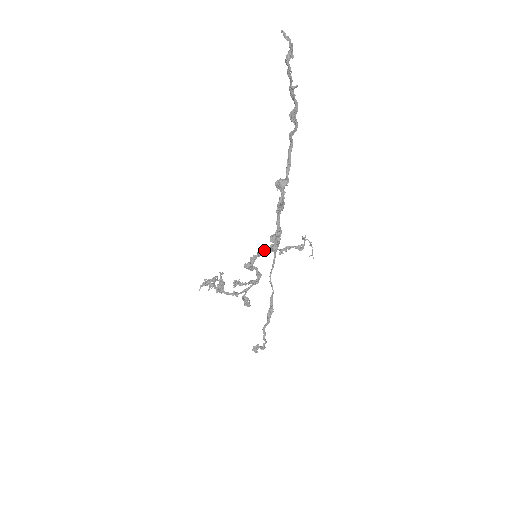
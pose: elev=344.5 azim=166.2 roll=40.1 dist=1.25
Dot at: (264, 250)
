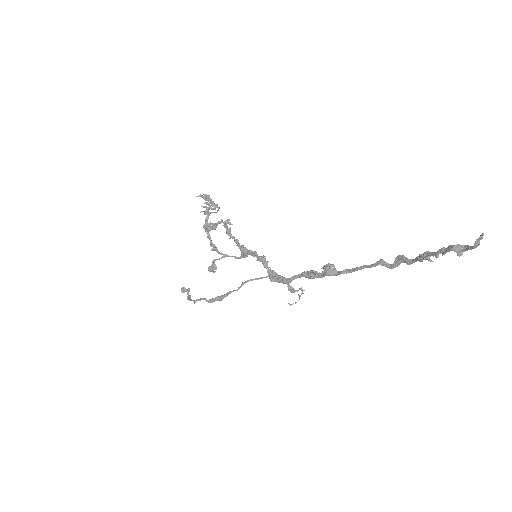
Dot at: (265, 265)
